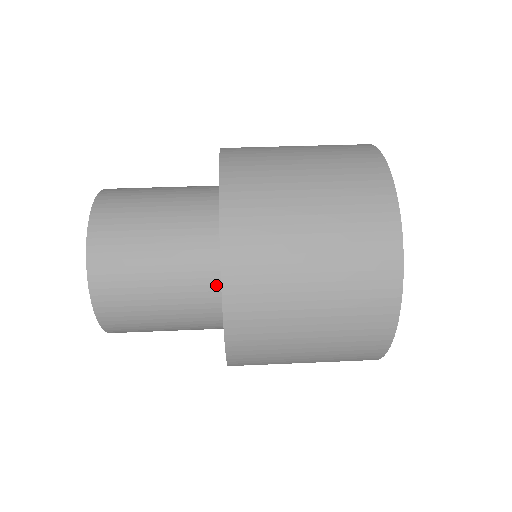
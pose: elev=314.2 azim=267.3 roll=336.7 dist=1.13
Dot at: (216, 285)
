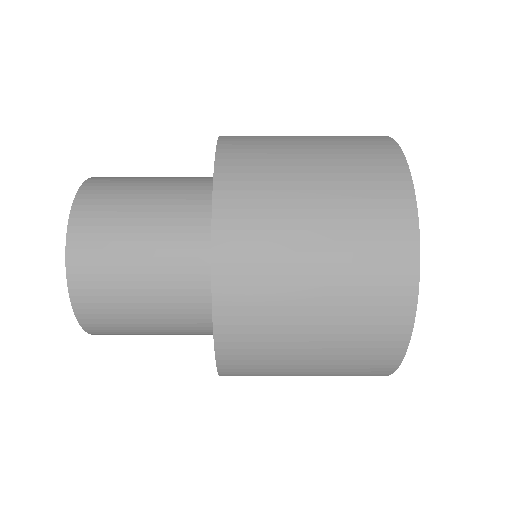
Dot at: (207, 266)
